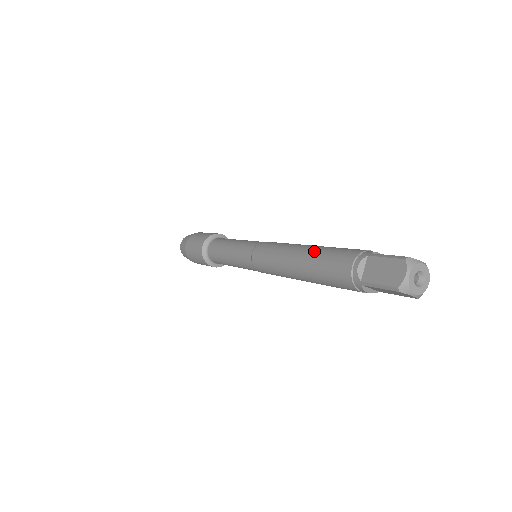
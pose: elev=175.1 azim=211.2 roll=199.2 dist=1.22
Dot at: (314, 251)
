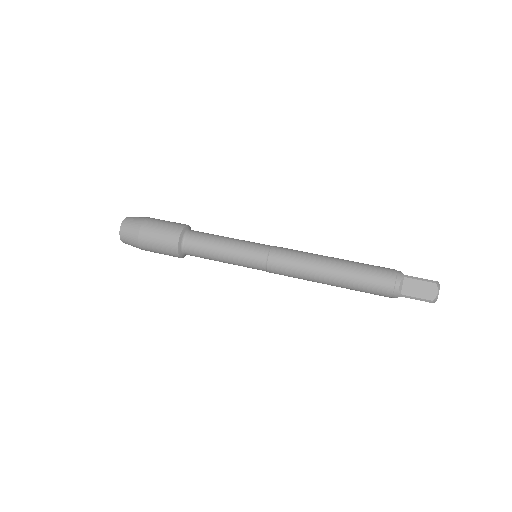
Dot at: (350, 267)
